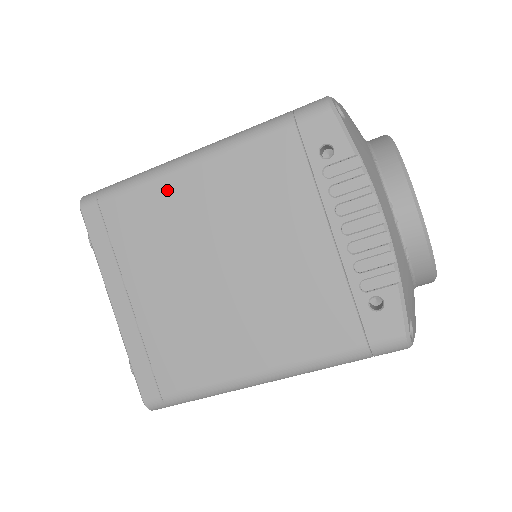
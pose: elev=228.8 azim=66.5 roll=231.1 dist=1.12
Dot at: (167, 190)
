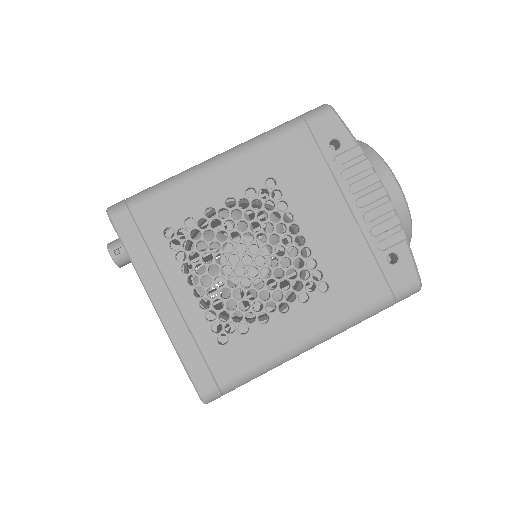
Dot at: occluded
